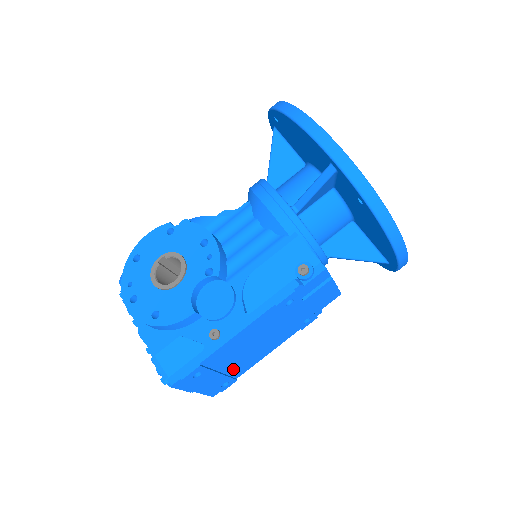
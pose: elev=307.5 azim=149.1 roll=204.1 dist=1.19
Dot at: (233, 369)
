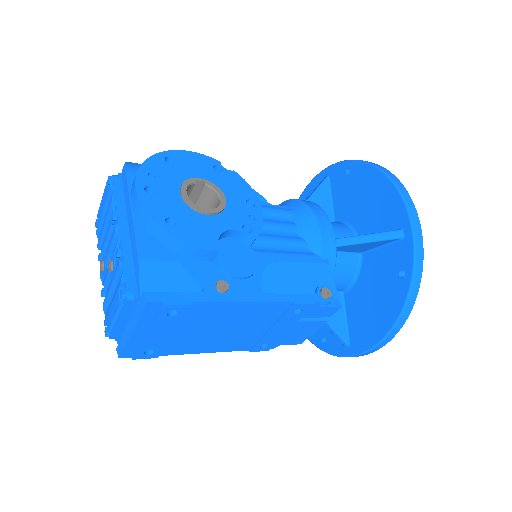
Dot at: (178, 340)
